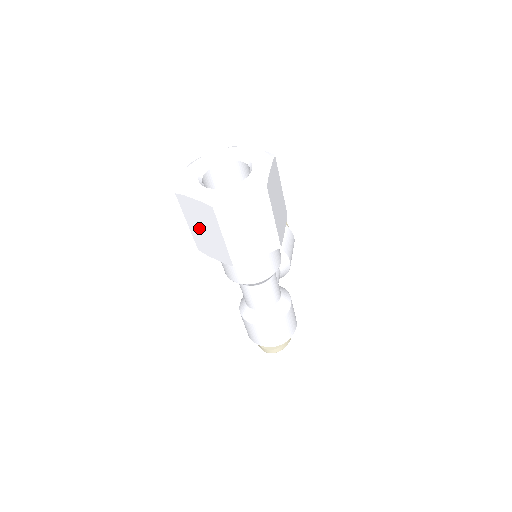
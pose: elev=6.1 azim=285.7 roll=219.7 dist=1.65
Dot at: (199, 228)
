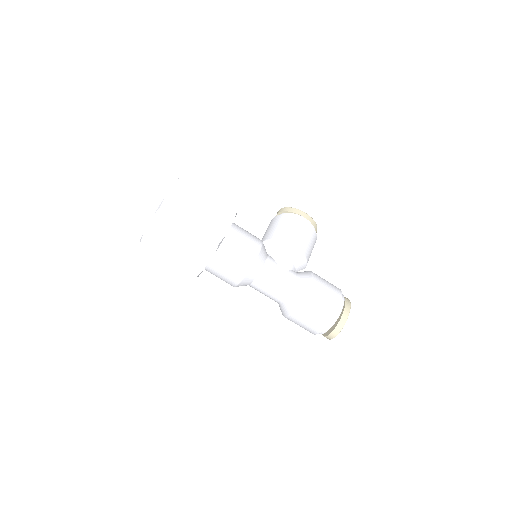
Dot at: occluded
